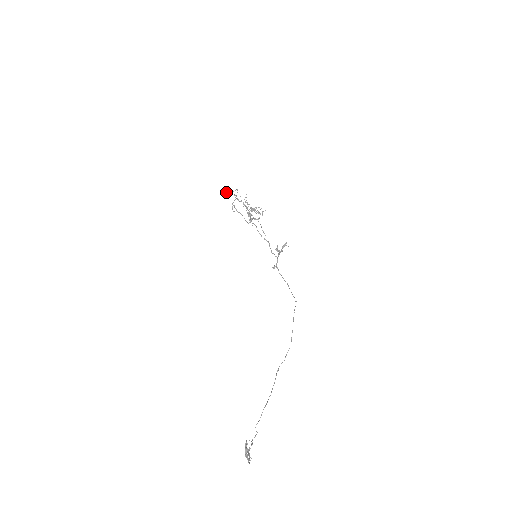
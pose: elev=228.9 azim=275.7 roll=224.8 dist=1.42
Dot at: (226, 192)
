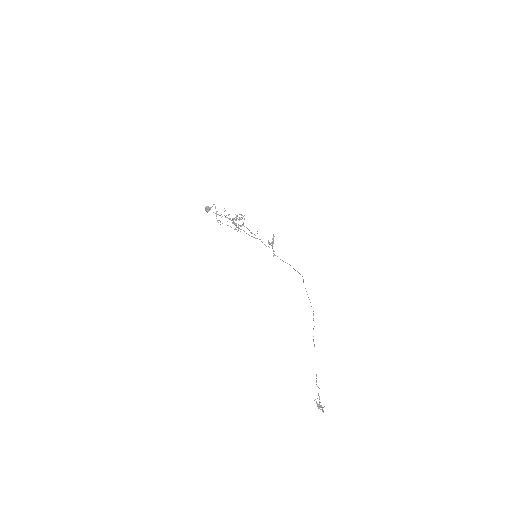
Dot at: (206, 210)
